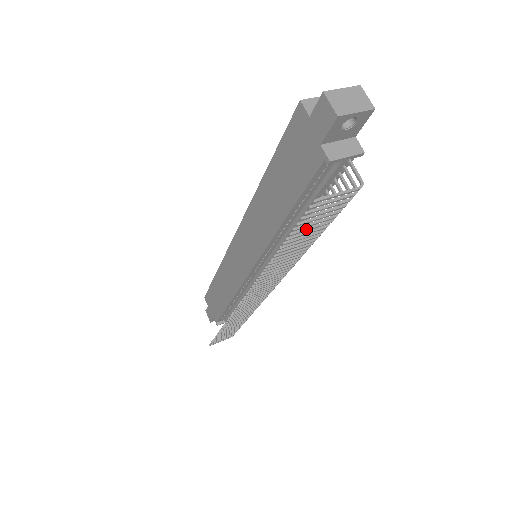
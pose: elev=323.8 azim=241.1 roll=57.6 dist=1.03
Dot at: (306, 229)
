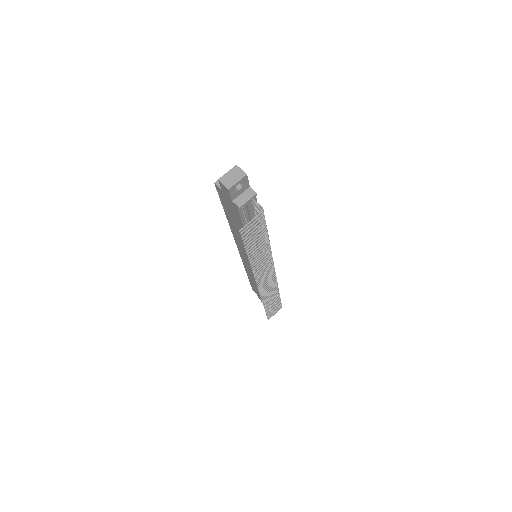
Dot at: (253, 241)
